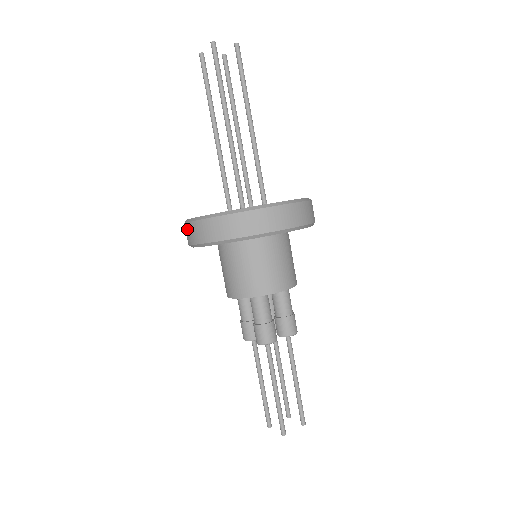
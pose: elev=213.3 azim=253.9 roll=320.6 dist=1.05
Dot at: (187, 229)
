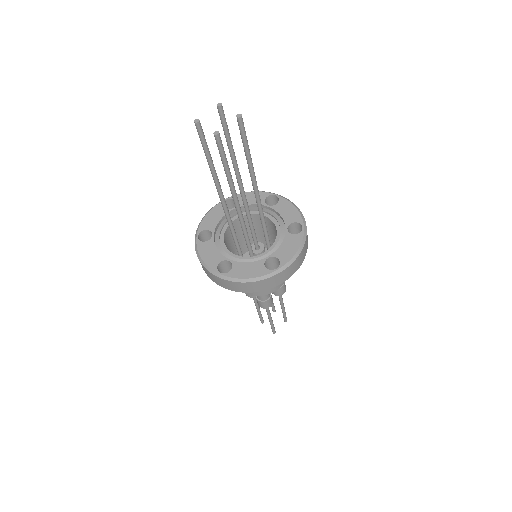
Dot at: (203, 267)
